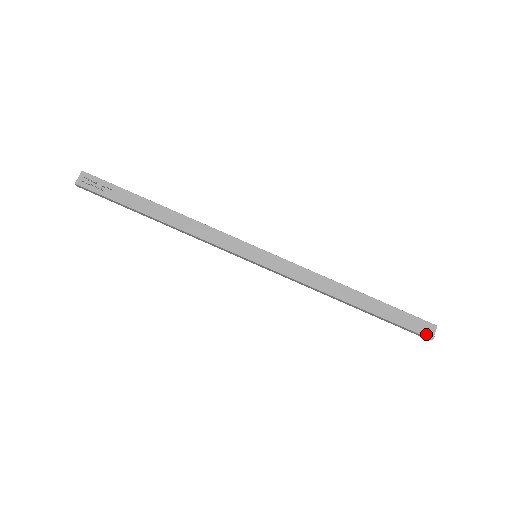
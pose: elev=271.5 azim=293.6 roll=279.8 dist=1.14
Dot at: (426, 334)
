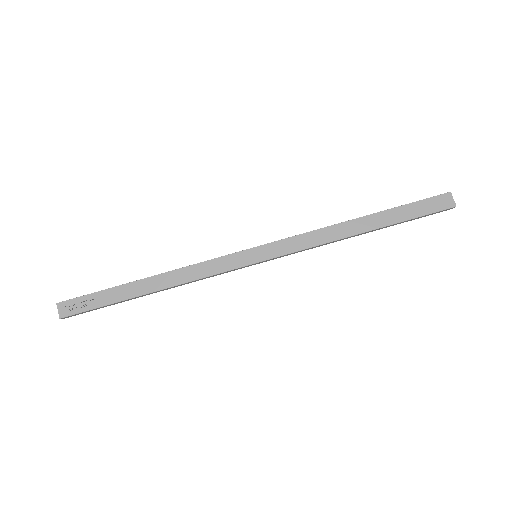
Dot at: (447, 206)
